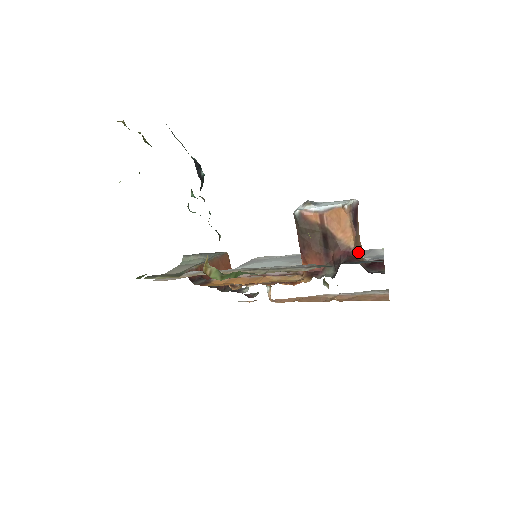
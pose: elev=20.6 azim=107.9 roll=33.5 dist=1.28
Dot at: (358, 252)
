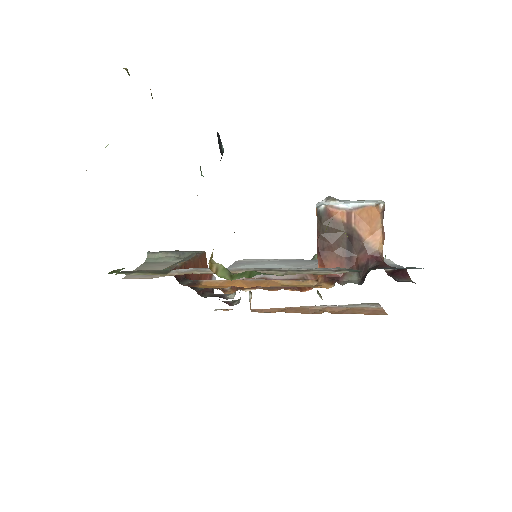
Dot at: (383, 258)
